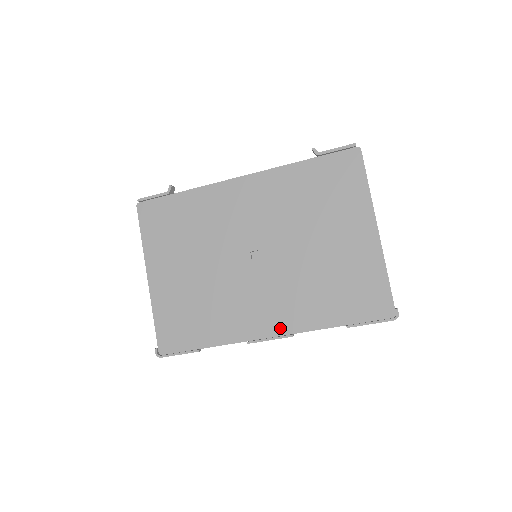
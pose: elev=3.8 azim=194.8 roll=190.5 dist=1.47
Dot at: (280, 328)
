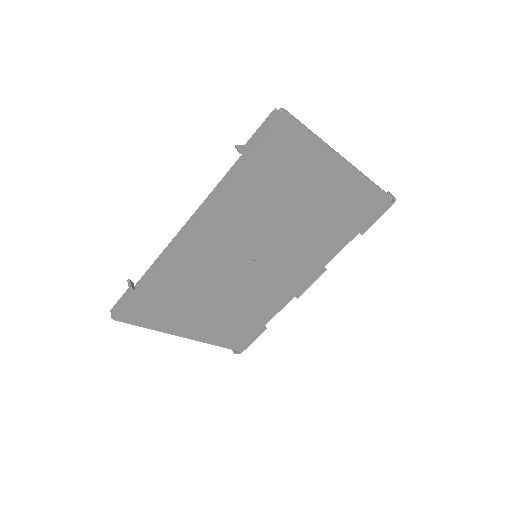
Dot at: (313, 273)
